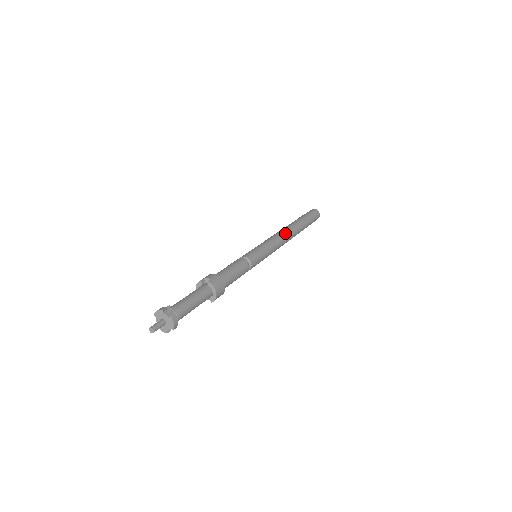
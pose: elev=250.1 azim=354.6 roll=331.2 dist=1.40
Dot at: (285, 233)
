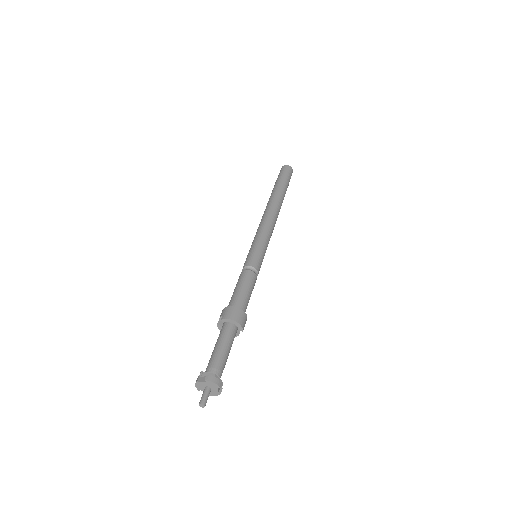
Dot at: (267, 213)
